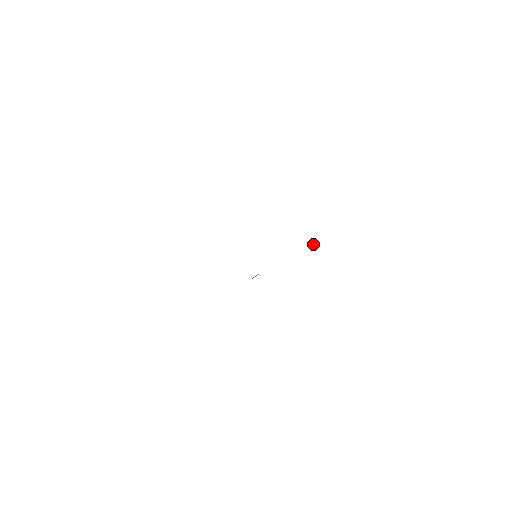
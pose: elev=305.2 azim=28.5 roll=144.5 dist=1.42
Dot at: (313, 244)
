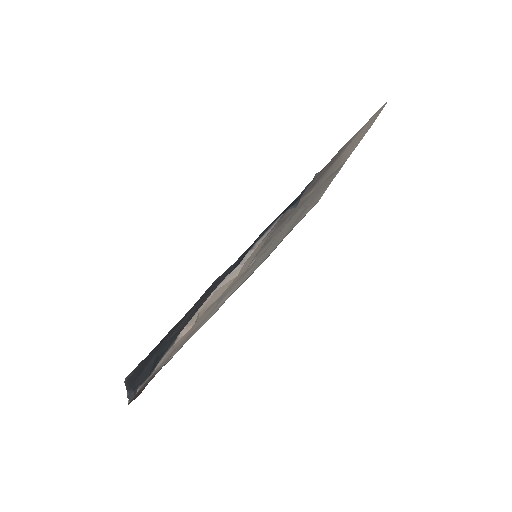
Dot at: occluded
